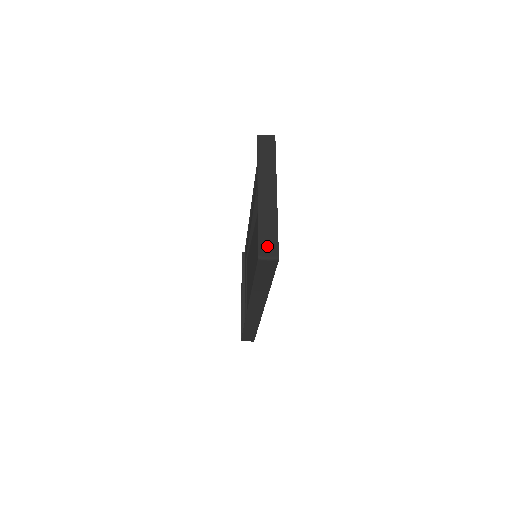
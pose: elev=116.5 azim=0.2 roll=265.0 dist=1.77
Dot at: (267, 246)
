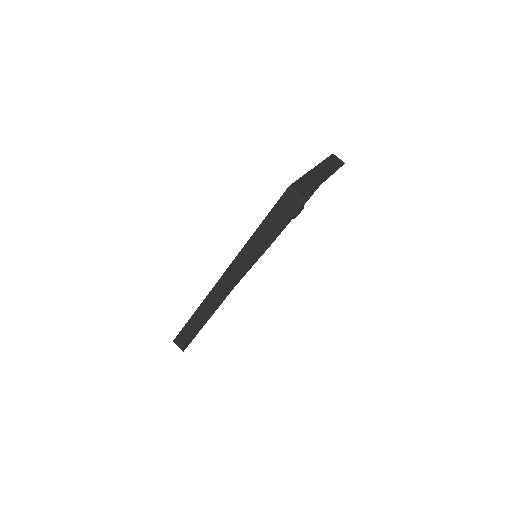
Dot at: (301, 187)
